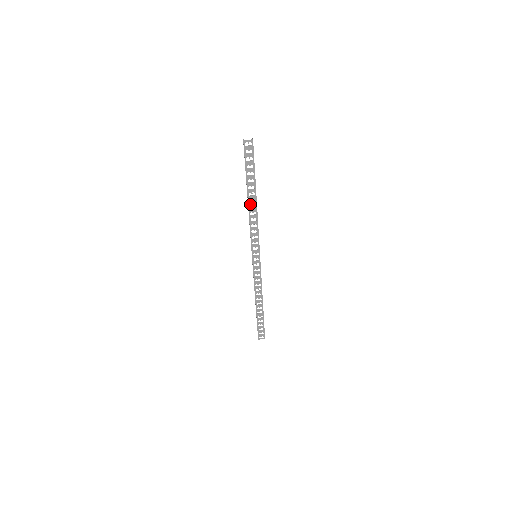
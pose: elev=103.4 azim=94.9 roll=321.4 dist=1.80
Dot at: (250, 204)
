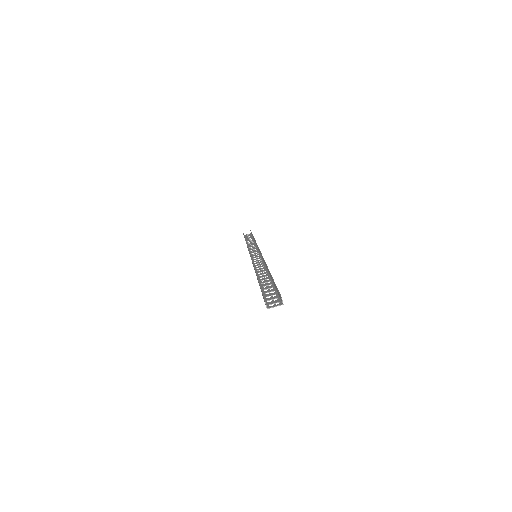
Dot at: (260, 277)
